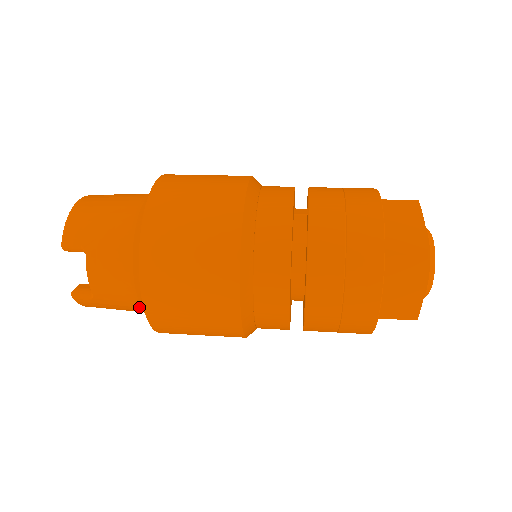
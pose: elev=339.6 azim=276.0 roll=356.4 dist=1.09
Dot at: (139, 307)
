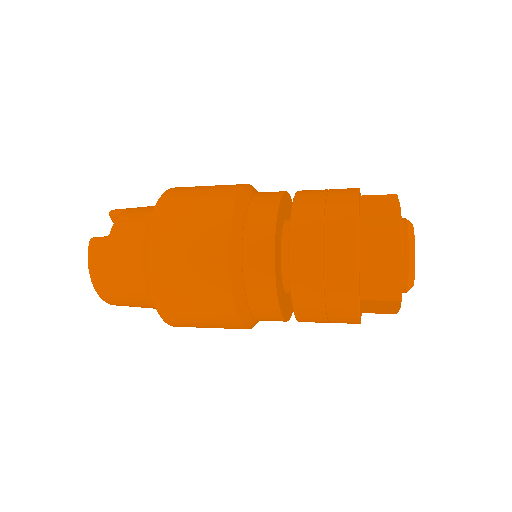
Dot at: (142, 244)
